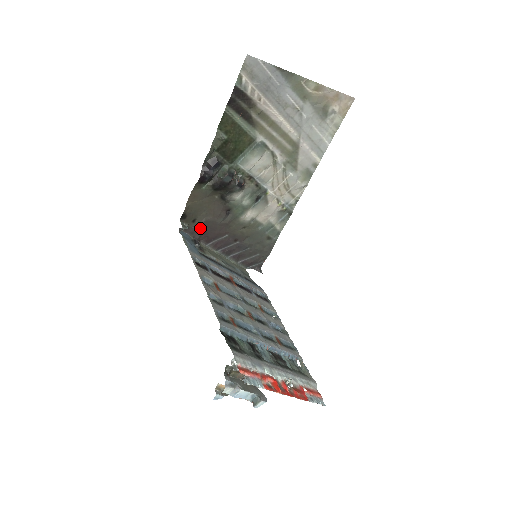
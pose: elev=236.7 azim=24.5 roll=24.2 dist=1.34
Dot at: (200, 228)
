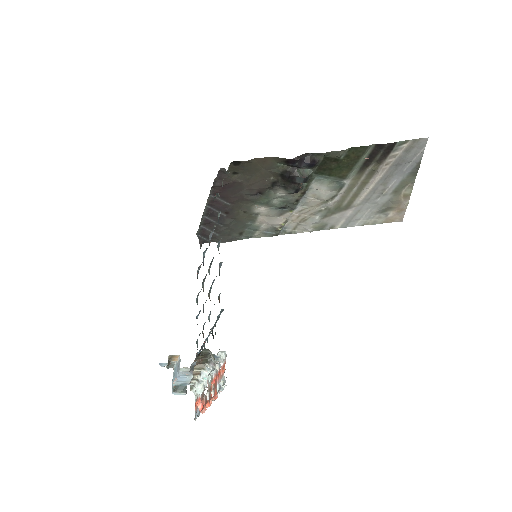
Dot at: (229, 182)
